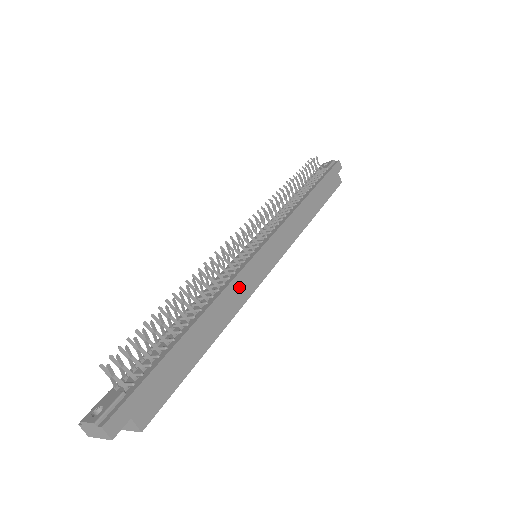
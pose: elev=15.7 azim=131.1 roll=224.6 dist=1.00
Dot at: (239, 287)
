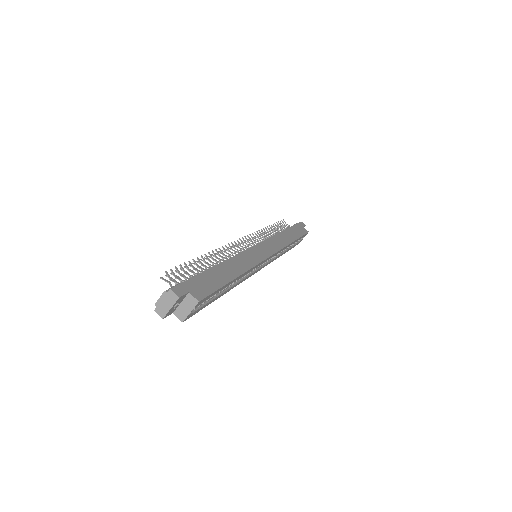
Dot at: (247, 257)
